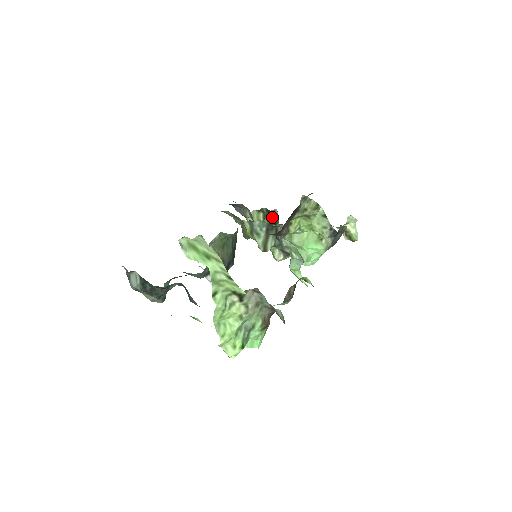
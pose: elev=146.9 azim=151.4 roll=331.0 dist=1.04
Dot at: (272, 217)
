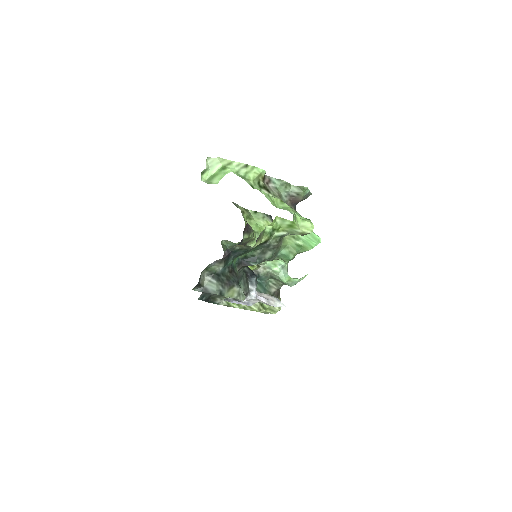
Dot at: occluded
